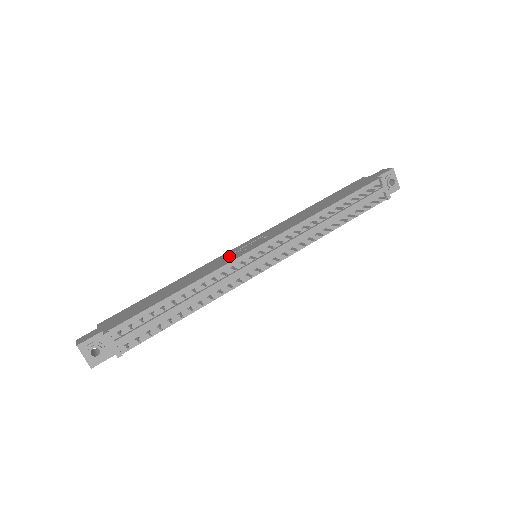
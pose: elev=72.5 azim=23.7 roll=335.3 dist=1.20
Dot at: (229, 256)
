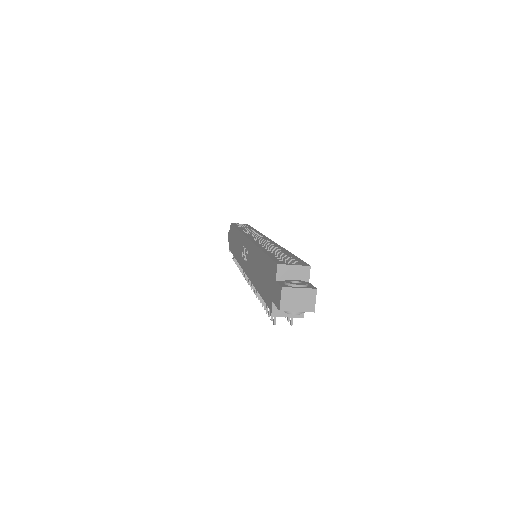
Dot at: (241, 250)
